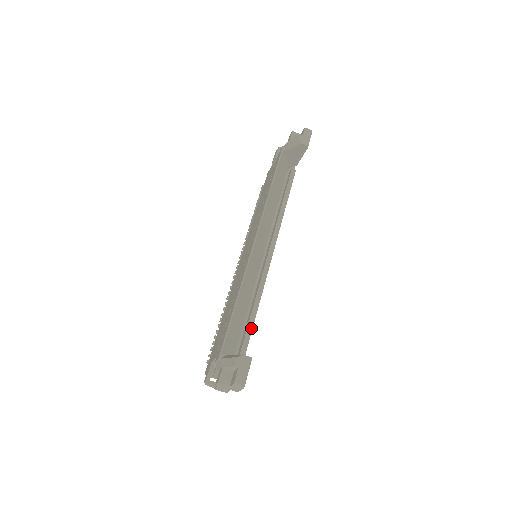
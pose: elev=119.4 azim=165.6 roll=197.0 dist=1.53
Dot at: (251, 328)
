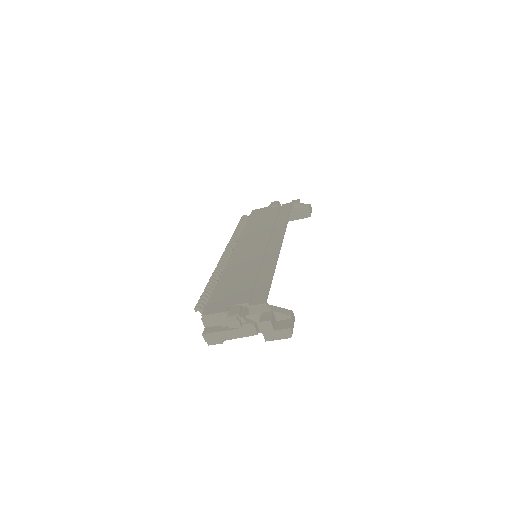
Dot at: occluded
